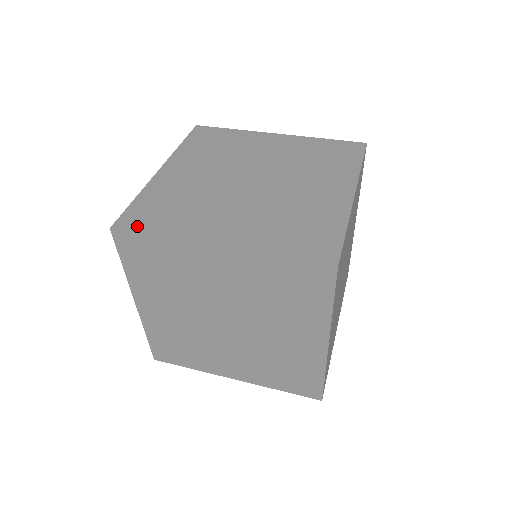
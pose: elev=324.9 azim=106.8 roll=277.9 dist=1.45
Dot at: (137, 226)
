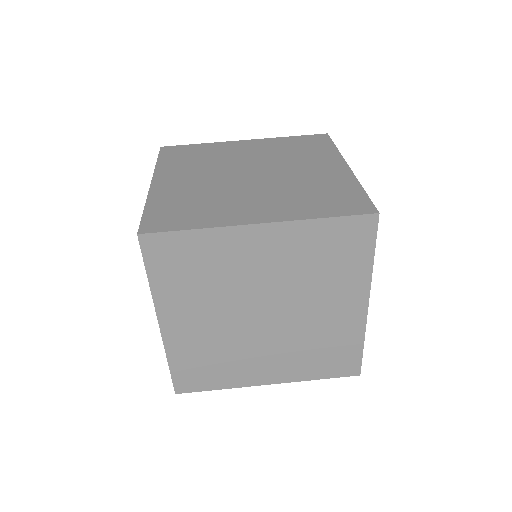
Dot at: (195, 387)
